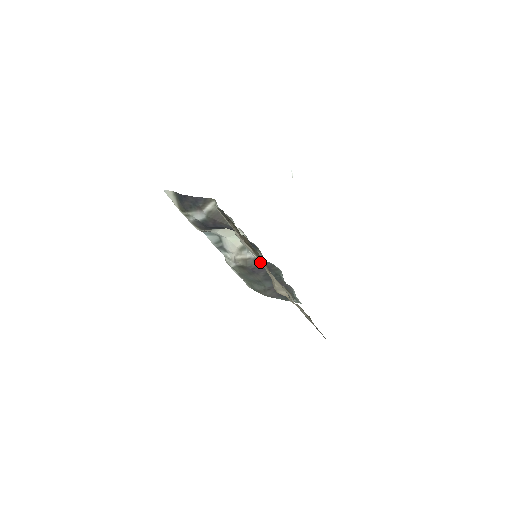
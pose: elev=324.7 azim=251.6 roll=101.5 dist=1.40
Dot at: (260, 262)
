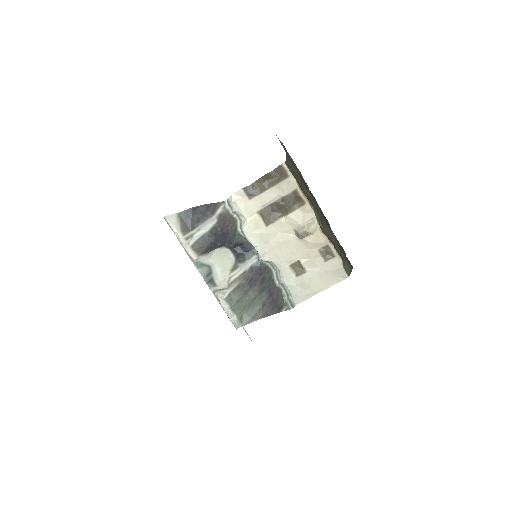
Dot at: (263, 256)
